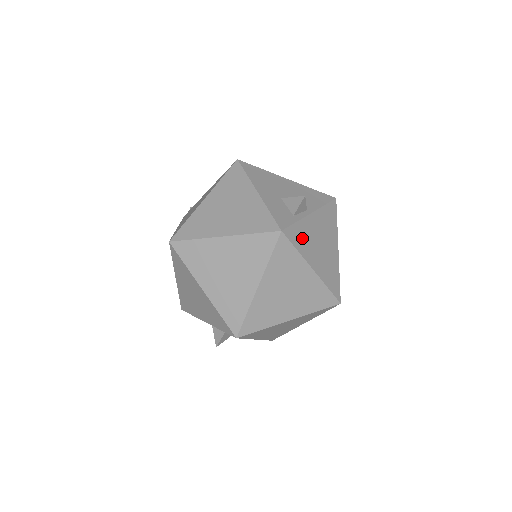
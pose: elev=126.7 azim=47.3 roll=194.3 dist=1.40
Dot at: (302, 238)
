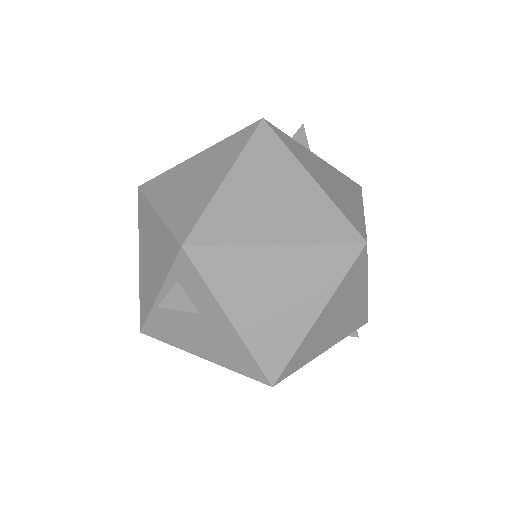
Dot at: (297, 149)
